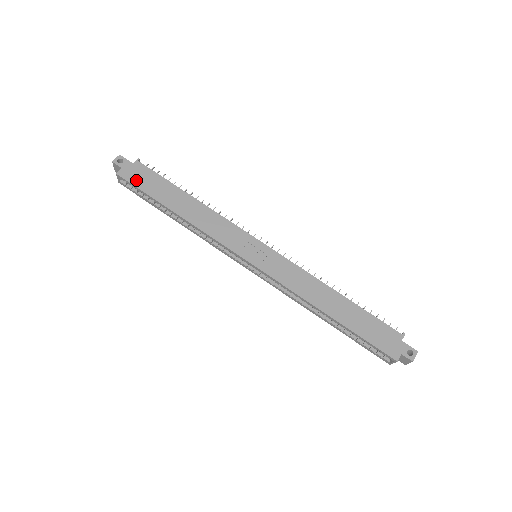
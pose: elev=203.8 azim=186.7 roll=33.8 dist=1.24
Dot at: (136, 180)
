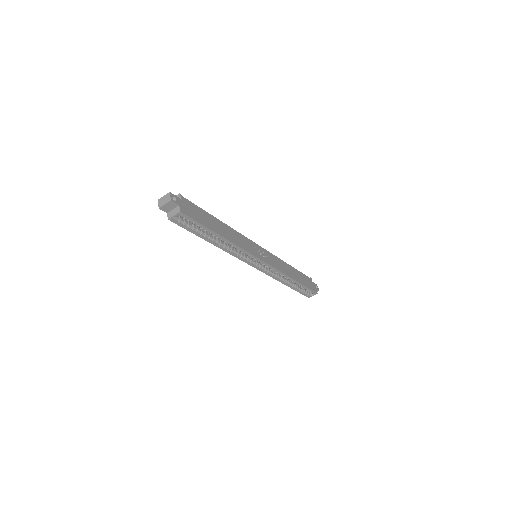
Dot at: (193, 215)
